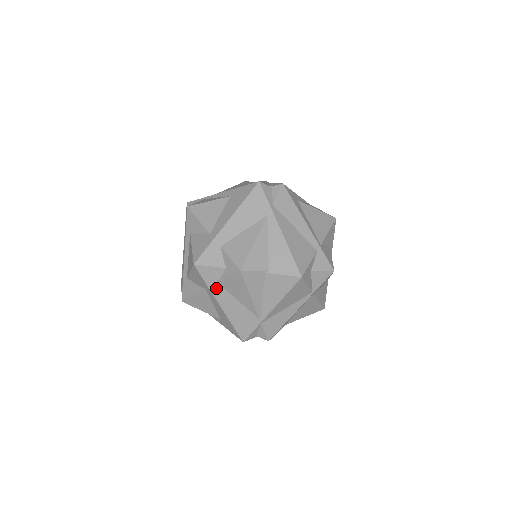
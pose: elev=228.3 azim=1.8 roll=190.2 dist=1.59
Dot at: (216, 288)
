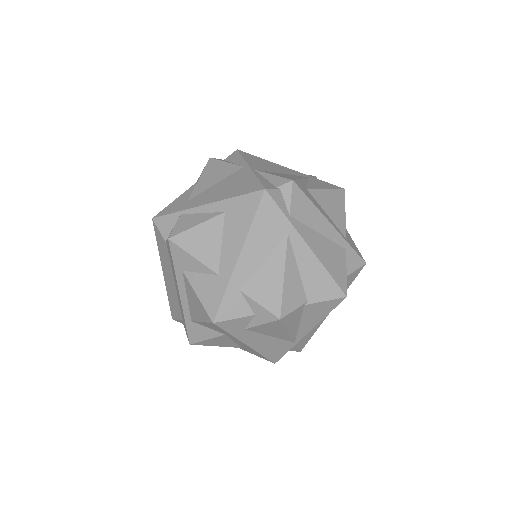
Dot at: (243, 334)
